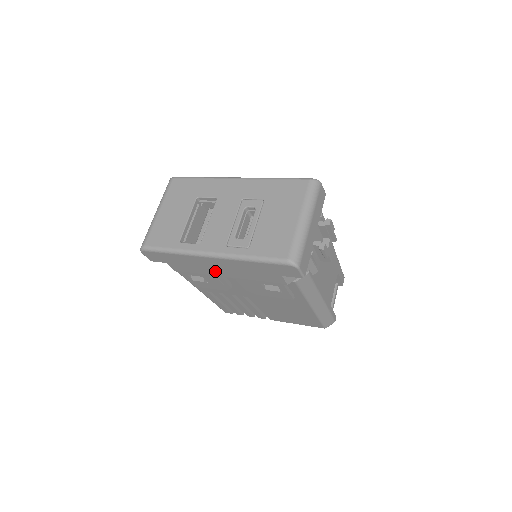
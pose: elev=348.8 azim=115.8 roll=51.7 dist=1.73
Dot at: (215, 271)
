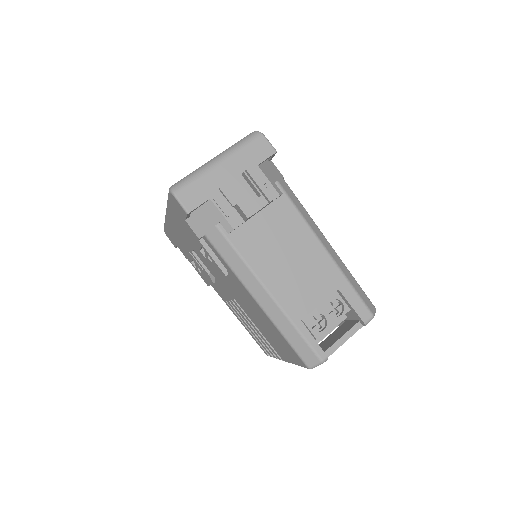
Dot at: (184, 242)
